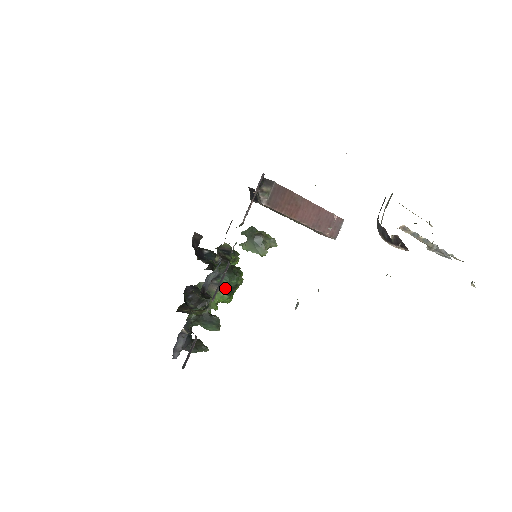
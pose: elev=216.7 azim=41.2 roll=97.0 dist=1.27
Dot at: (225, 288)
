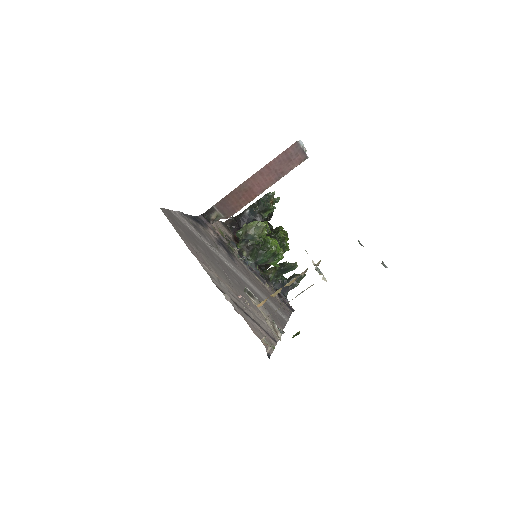
Dot at: (269, 260)
